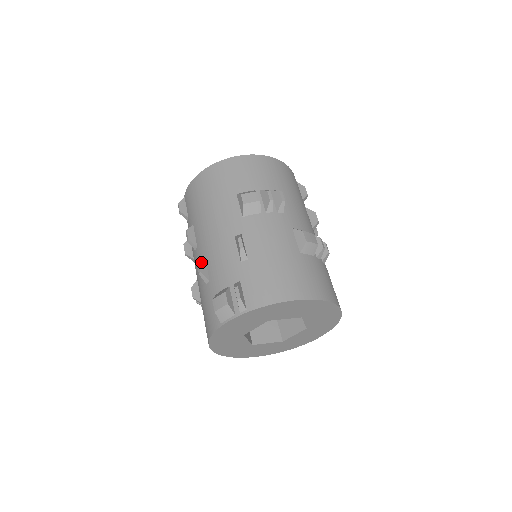
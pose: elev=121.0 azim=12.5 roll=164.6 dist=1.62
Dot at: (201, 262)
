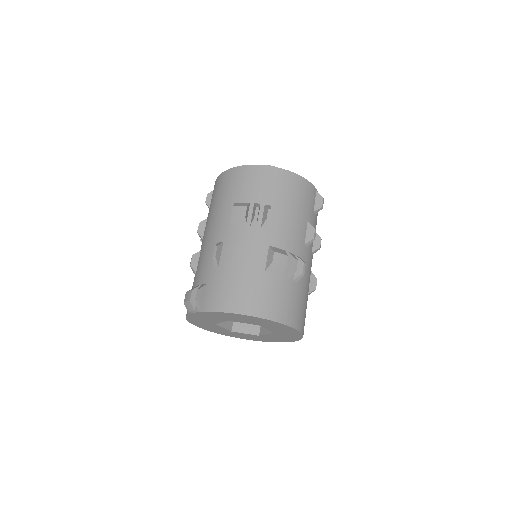
Dot at: (195, 256)
